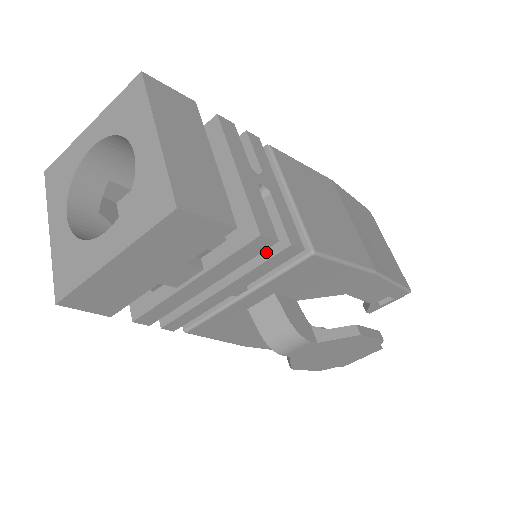
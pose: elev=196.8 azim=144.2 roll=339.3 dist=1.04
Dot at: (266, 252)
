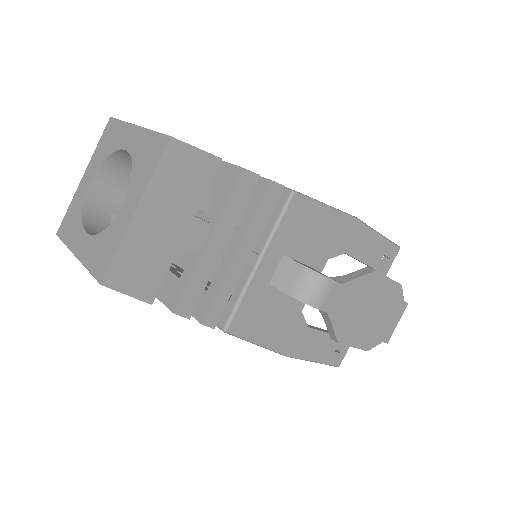
Dot at: (256, 200)
